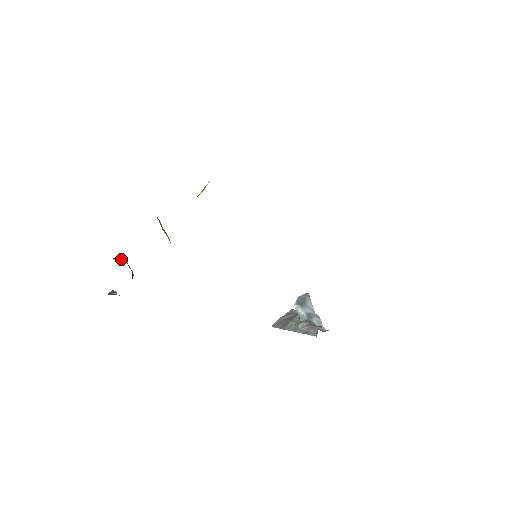
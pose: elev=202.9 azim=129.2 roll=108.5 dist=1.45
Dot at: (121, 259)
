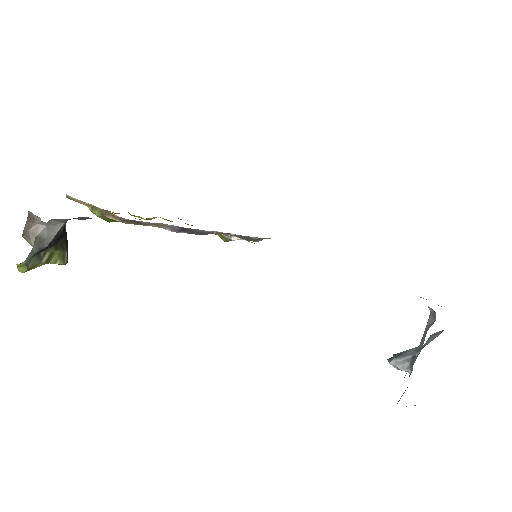
Dot at: occluded
